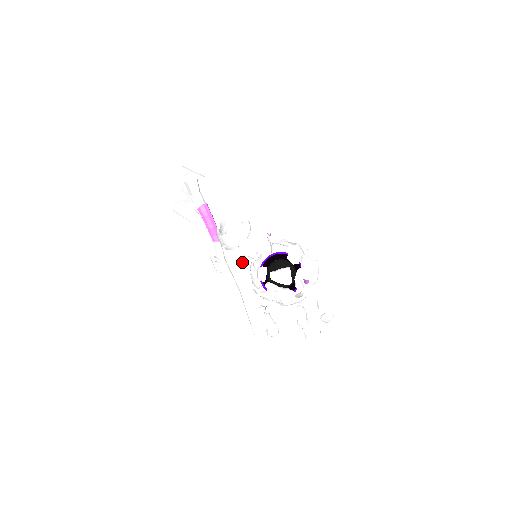
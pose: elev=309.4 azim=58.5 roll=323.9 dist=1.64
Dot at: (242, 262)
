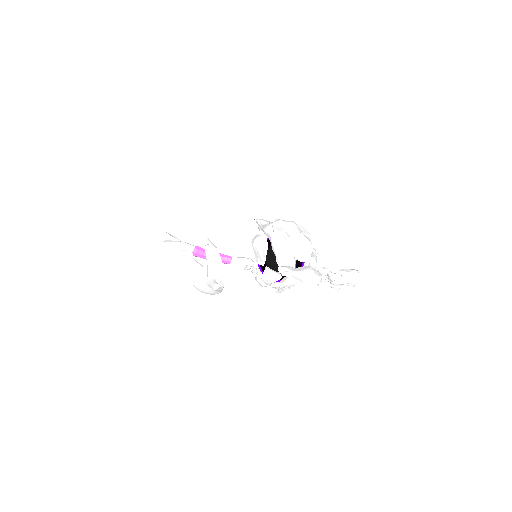
Dot at: occluded
